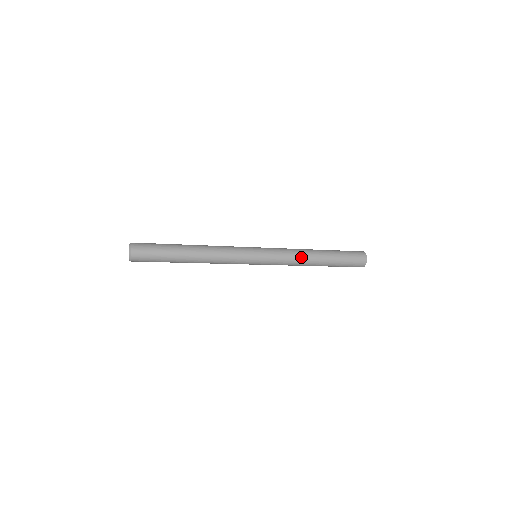
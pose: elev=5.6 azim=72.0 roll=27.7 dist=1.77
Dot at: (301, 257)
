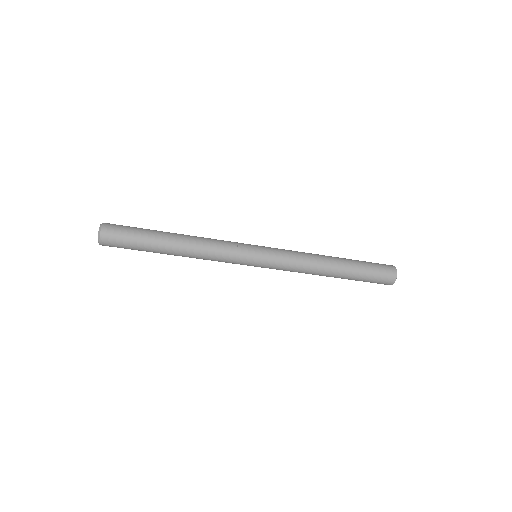
Dot at: (312, 256)
